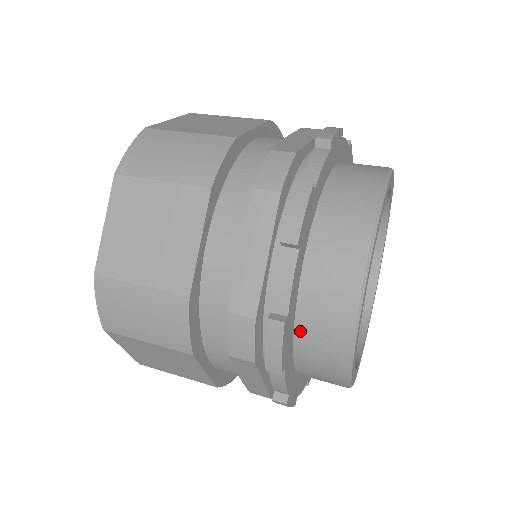
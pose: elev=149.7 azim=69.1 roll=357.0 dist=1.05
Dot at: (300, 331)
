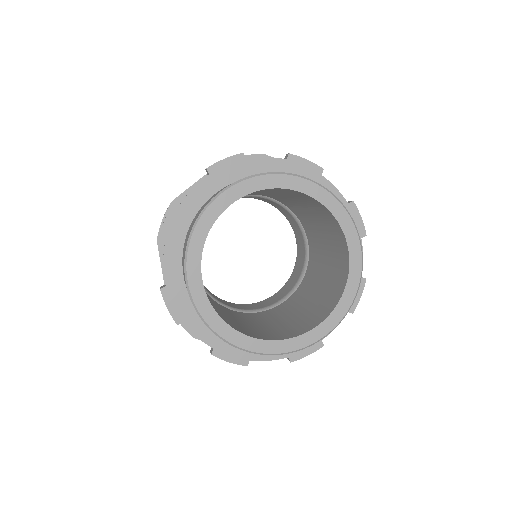
Dot at: occluded
